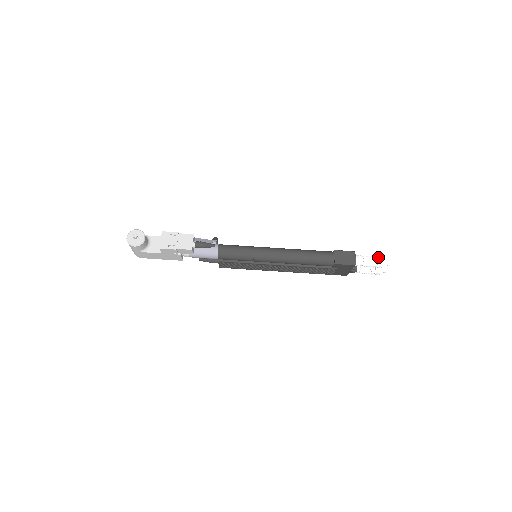
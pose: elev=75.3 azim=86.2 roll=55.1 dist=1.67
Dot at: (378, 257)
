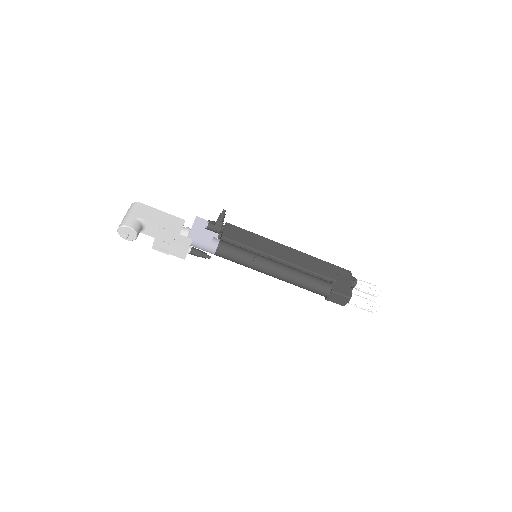
Dot at: (371, 307)
